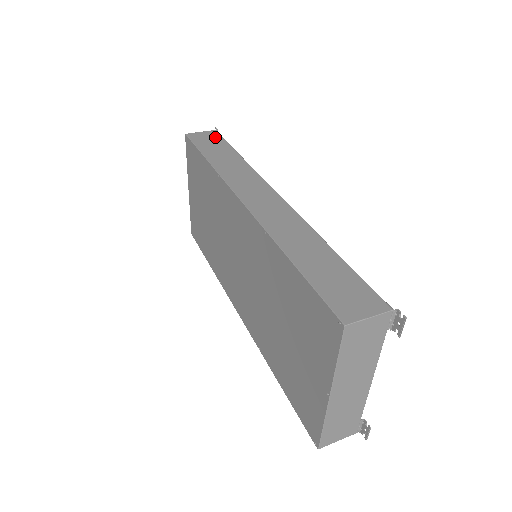
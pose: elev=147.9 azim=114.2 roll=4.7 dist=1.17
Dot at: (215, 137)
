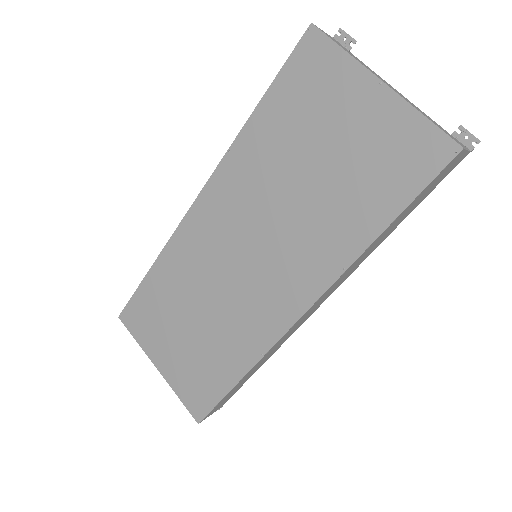
Dot at: occluded
